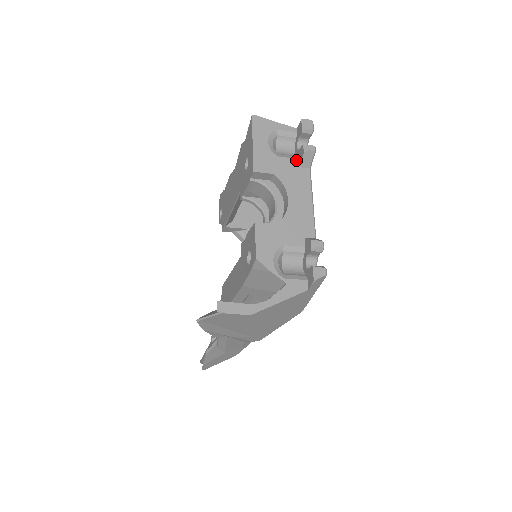
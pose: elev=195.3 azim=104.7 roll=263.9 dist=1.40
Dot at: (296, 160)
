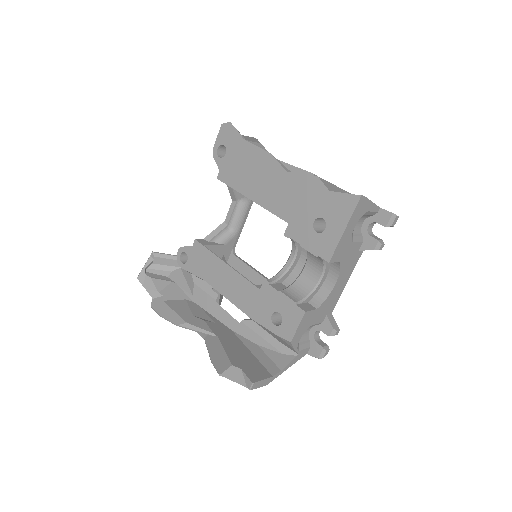
Dot at: (361, 244)
